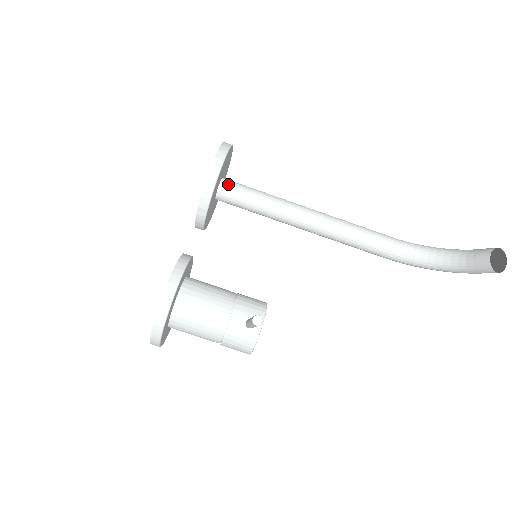
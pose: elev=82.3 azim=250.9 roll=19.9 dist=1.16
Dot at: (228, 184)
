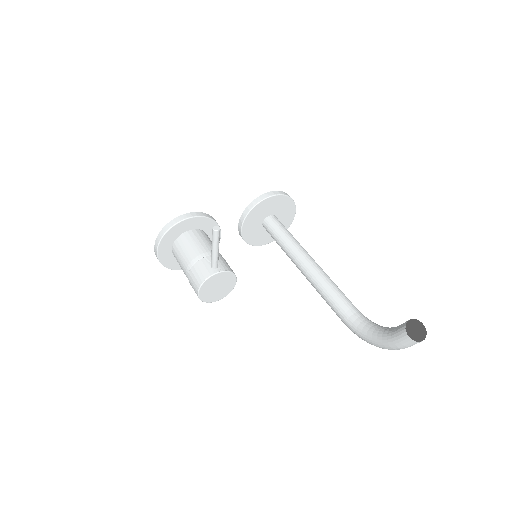
Dot at: (276, 218)
